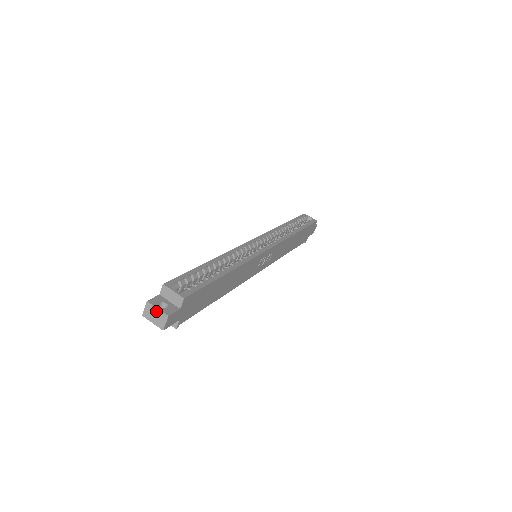
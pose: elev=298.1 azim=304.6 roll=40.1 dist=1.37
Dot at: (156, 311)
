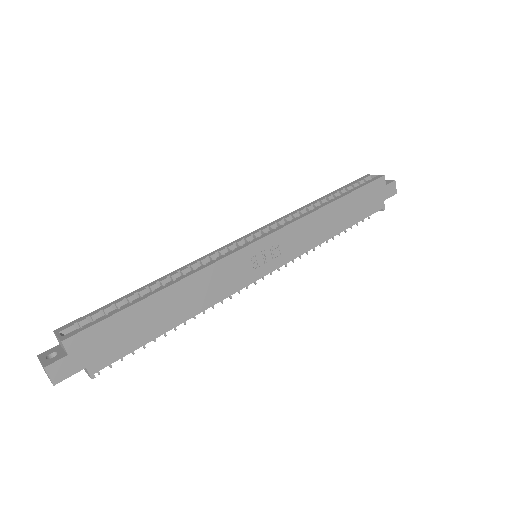
Dot at: (42, 365)
